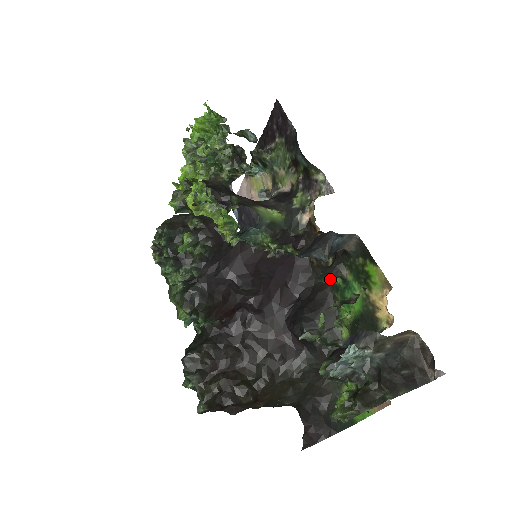
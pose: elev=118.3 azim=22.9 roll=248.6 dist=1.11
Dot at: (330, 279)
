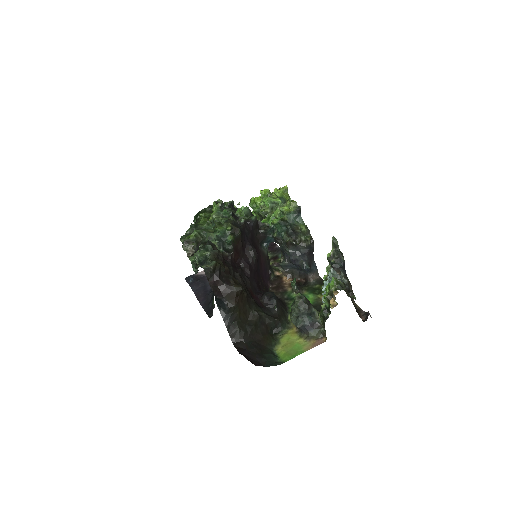
Dot at: (296, 286)
